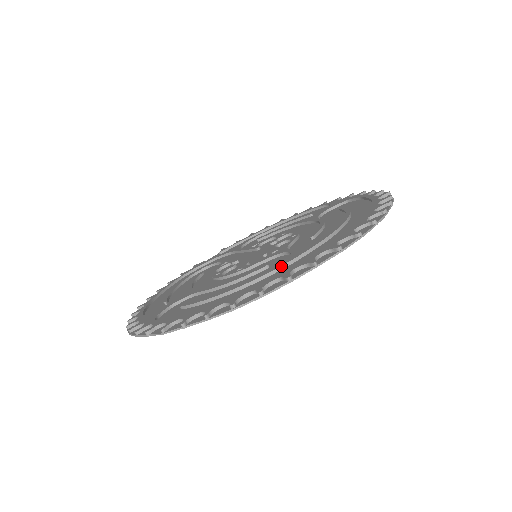
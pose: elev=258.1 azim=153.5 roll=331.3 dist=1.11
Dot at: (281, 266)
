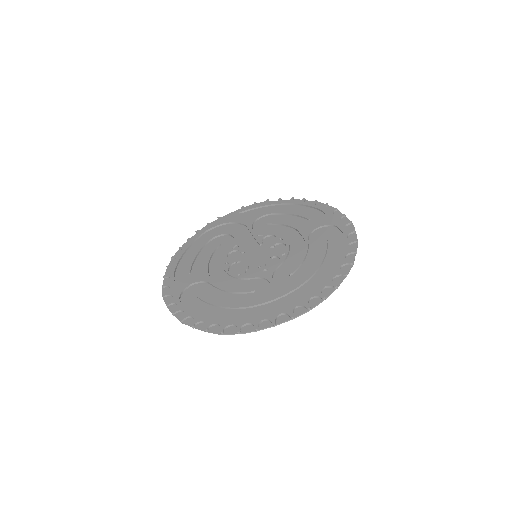
Dot at: (259, 304)
